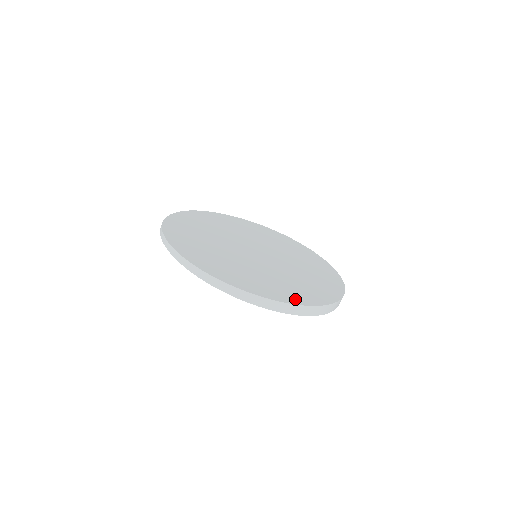
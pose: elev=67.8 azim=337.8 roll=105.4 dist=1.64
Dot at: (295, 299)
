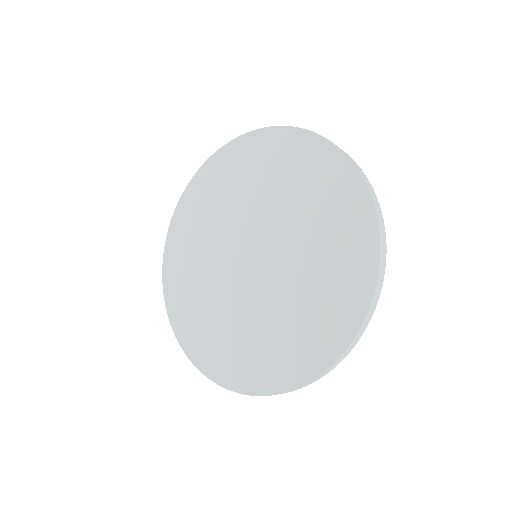
Dot at: (365, 267)
